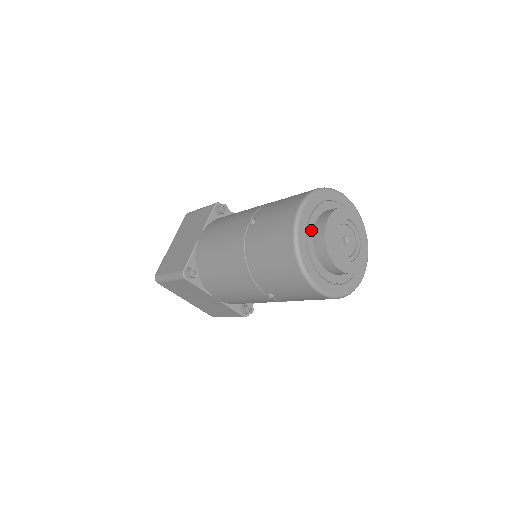
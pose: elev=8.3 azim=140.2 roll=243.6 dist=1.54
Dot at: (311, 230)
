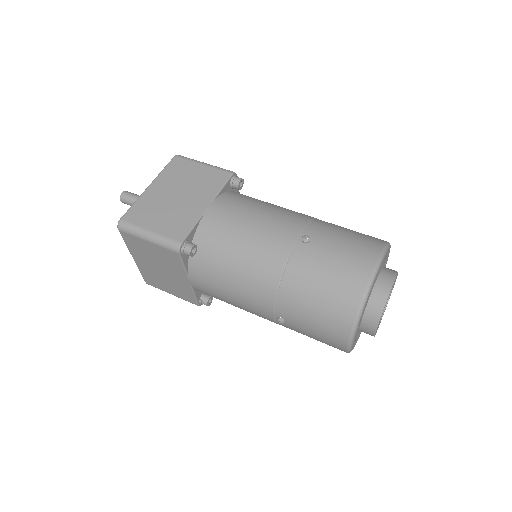
Dot at: (373, 286)
